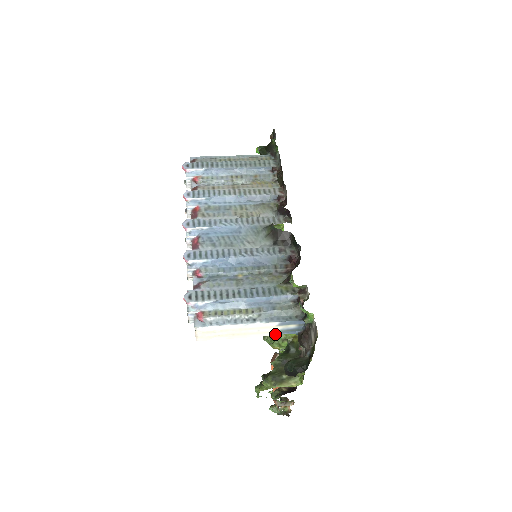
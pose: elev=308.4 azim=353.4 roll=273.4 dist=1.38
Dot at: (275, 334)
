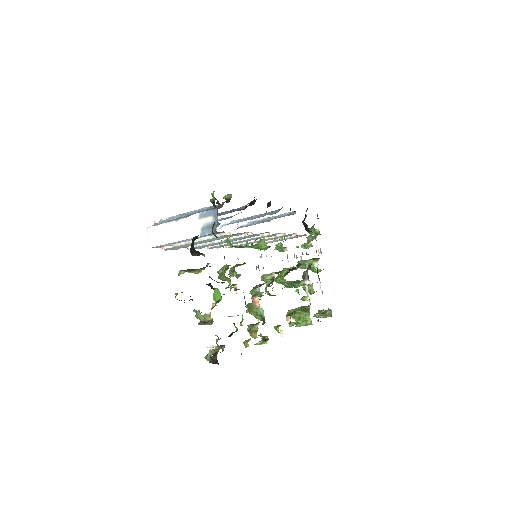
Dot at: (201, 235)
